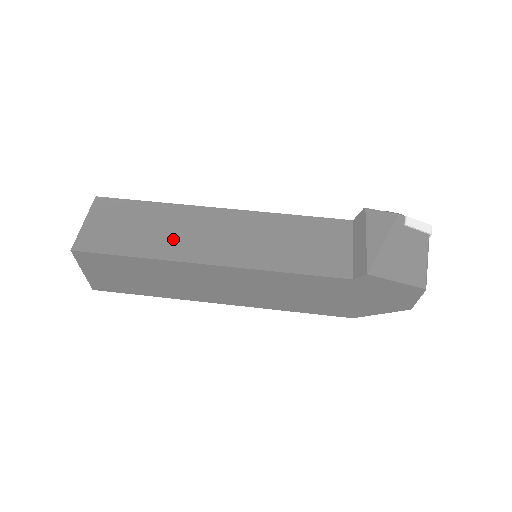
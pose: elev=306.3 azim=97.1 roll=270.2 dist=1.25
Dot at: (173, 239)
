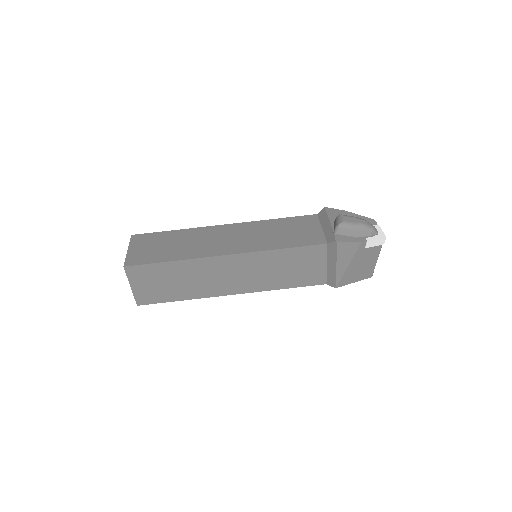
Dot at: (201, 285)
